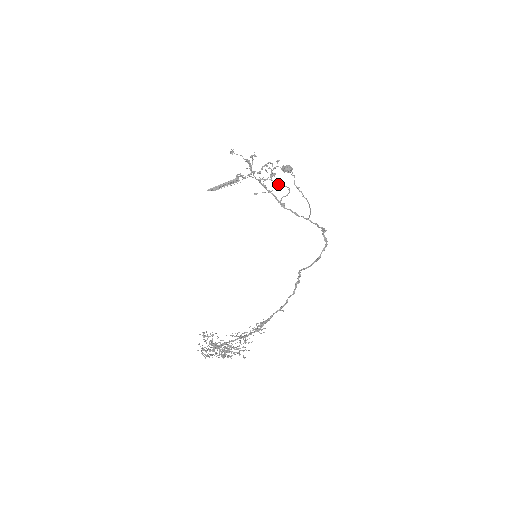
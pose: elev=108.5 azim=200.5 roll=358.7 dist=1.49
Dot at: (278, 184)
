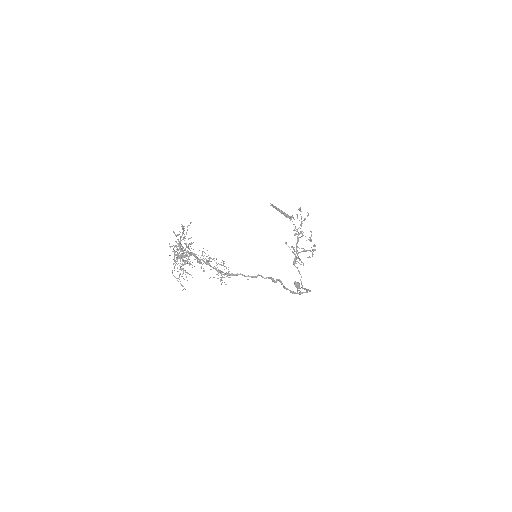
Dot at: occluded
